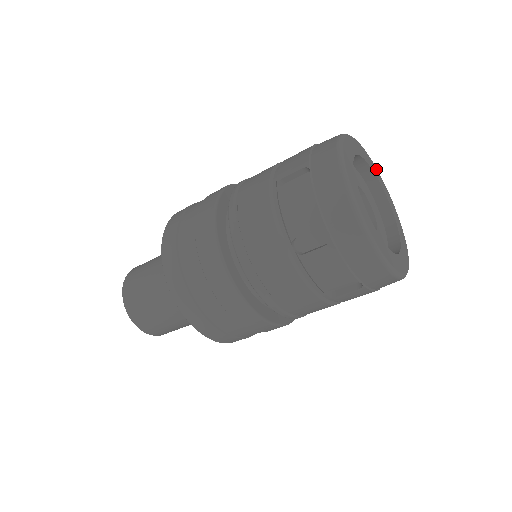
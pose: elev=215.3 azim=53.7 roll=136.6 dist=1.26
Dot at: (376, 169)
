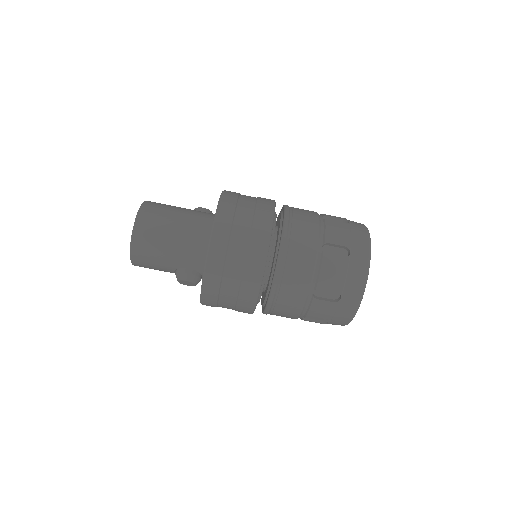
Dot at: occluded
